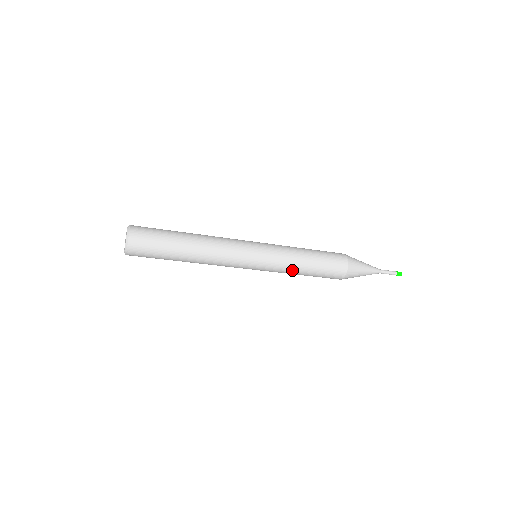
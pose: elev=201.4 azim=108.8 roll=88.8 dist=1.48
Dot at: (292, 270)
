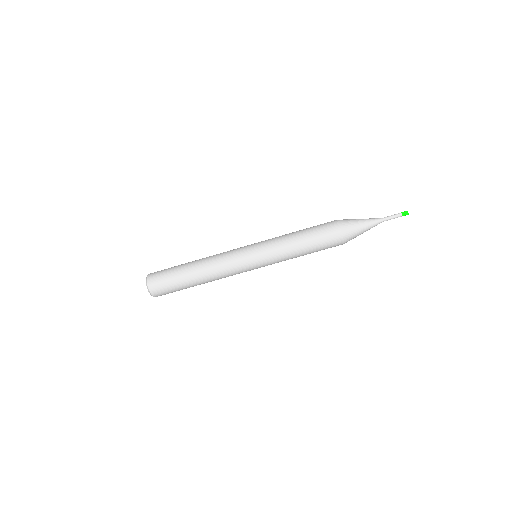
Dot at: (289, 254)
